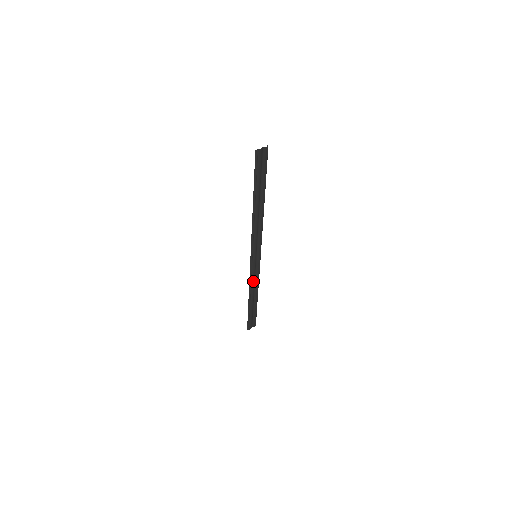
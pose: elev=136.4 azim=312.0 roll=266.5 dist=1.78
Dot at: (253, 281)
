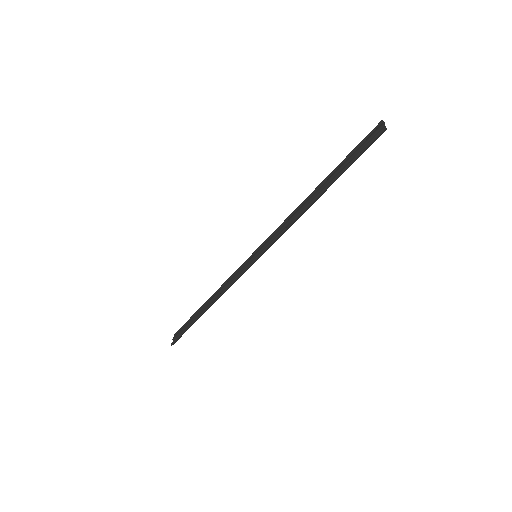
Dot at: occluded
